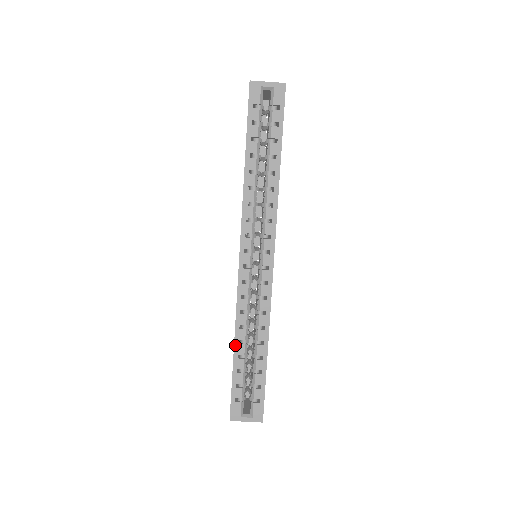
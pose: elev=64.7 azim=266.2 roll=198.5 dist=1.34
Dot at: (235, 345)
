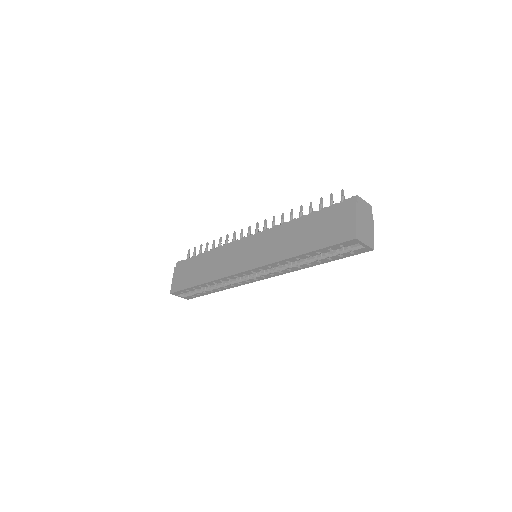
Dot at: (203, 284)
